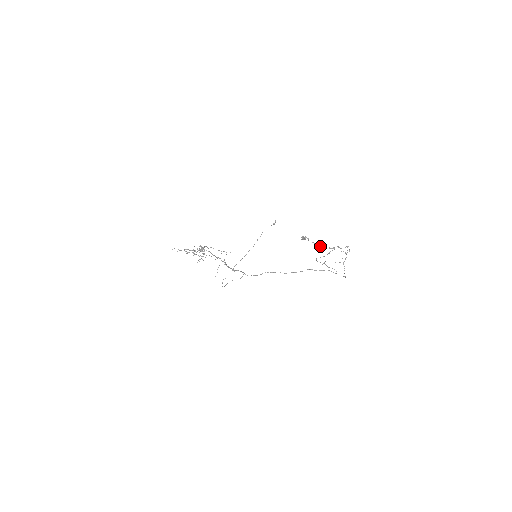
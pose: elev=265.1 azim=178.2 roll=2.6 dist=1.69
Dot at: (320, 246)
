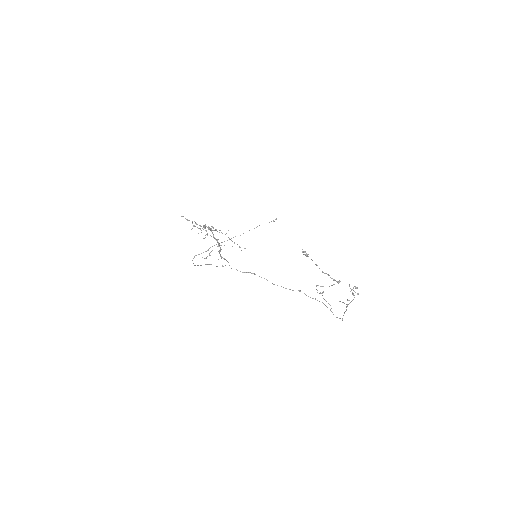
Dot at: occluded
